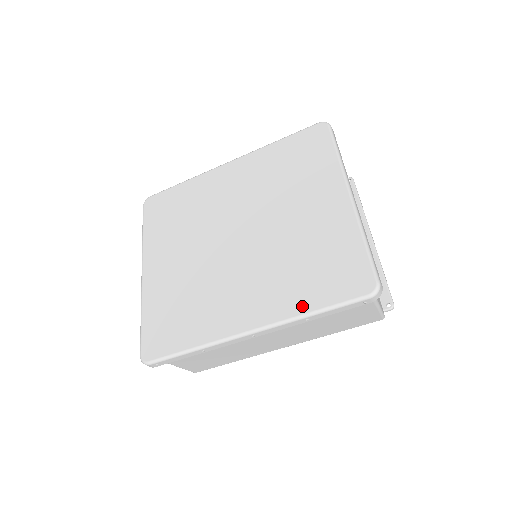
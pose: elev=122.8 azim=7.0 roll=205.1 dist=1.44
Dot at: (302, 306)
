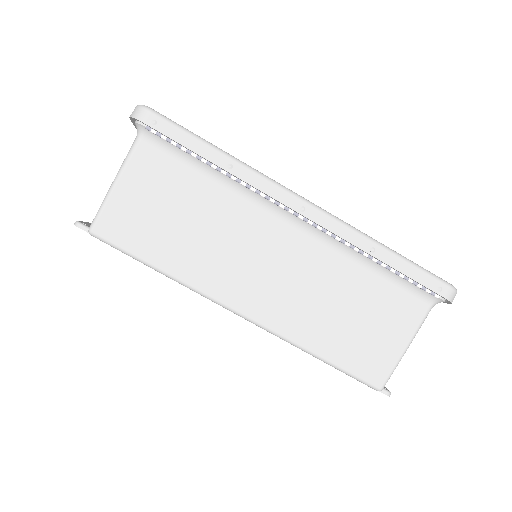
Dot at: occluded
